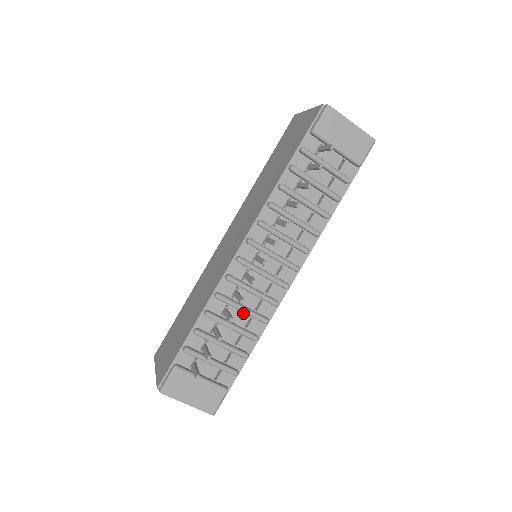
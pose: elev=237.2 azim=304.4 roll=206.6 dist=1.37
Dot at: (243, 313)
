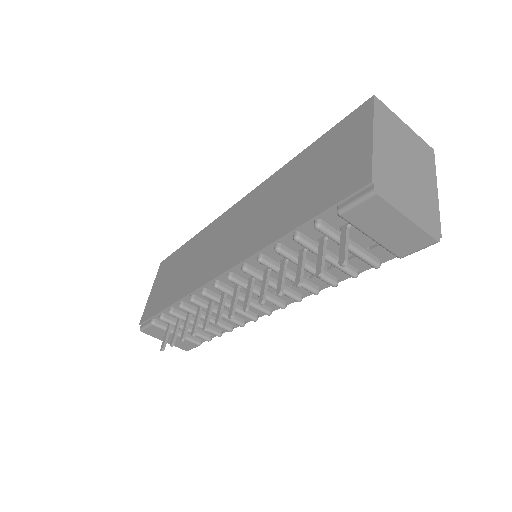
Dot at: occluded
